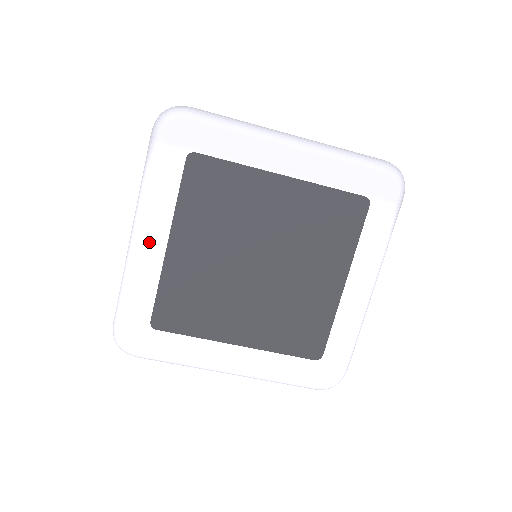
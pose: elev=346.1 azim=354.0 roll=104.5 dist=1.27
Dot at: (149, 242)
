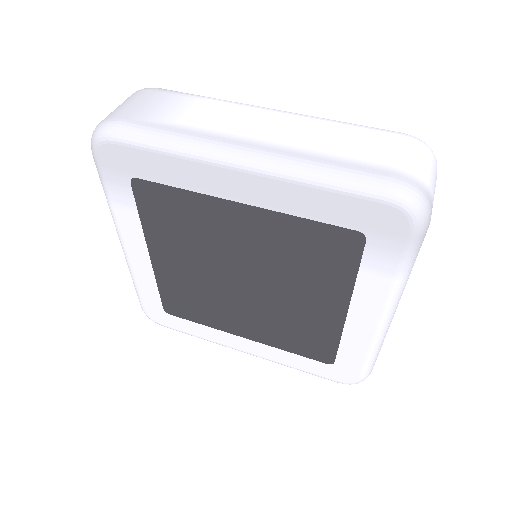
Dot at: (134, 253)
